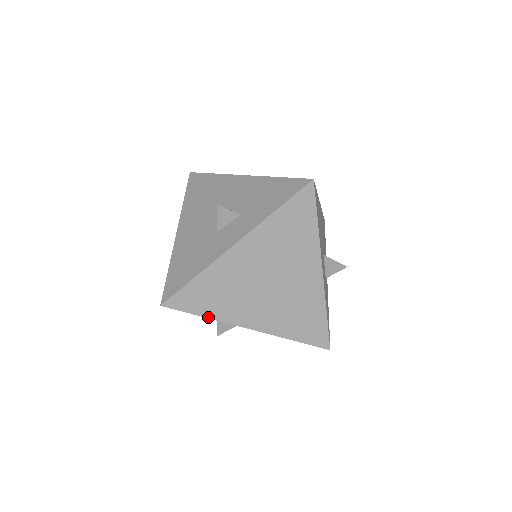
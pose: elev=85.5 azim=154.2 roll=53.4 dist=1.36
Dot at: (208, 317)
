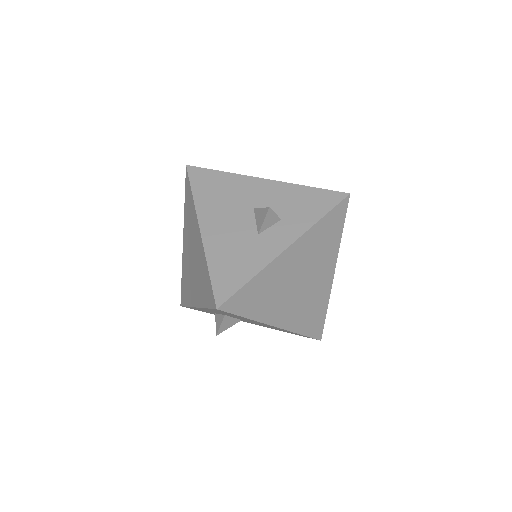
Dot at: (250, 318)
